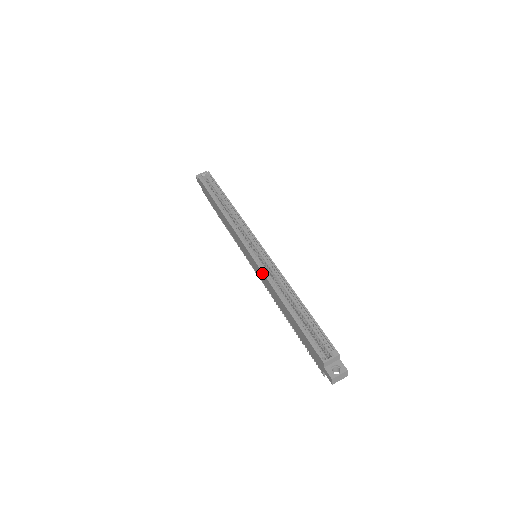
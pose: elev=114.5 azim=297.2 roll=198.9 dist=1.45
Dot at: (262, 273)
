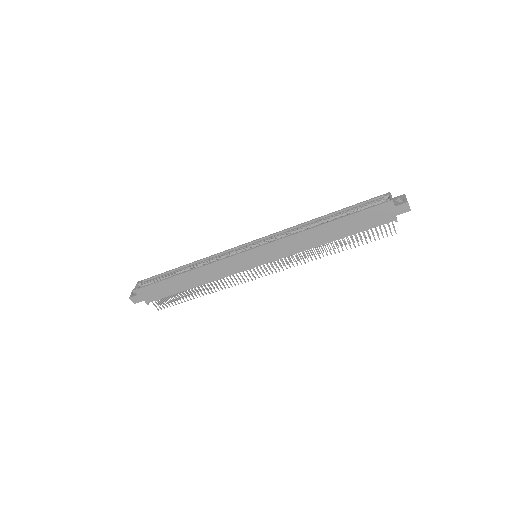
Dot at: (280, 241)
